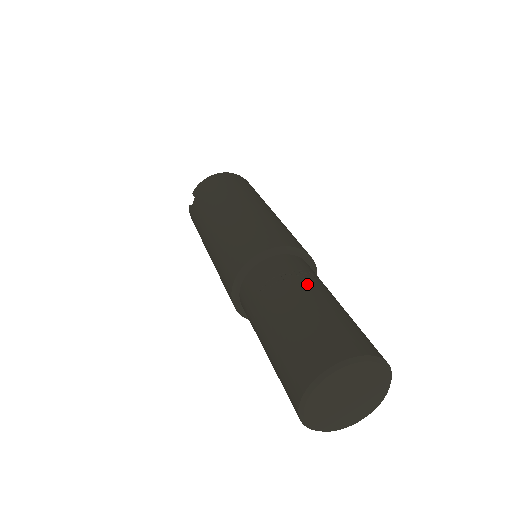
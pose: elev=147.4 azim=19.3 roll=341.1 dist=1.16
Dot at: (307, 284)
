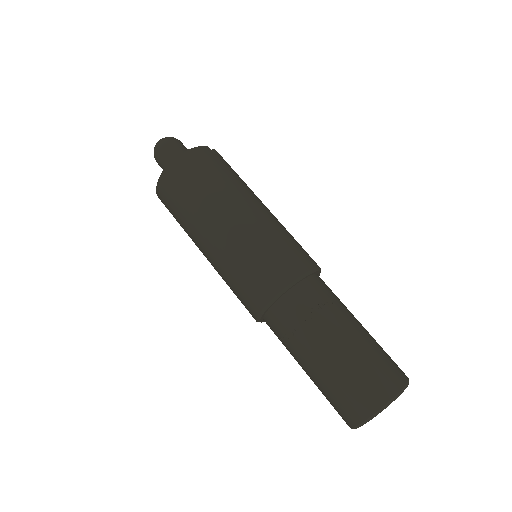
Dot at: (305, 344)
